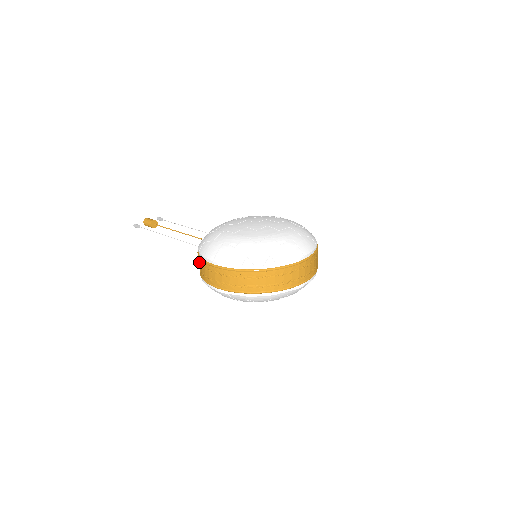
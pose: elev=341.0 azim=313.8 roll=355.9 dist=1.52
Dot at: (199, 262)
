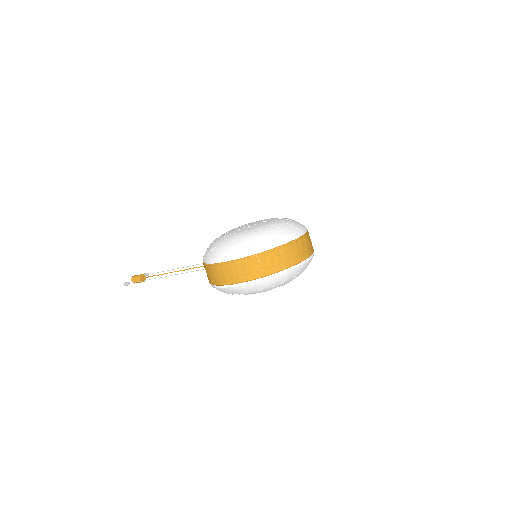
Dot at: (209, 271)
